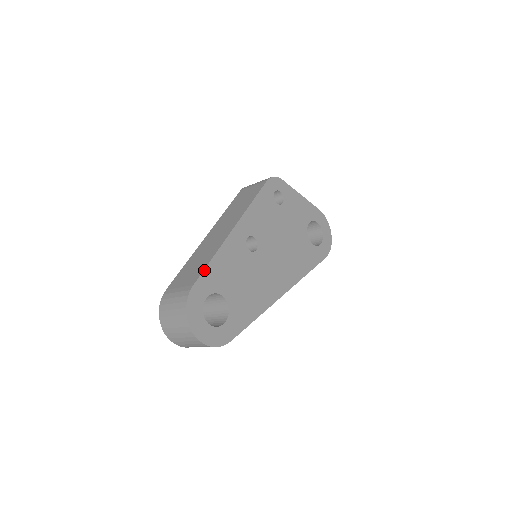
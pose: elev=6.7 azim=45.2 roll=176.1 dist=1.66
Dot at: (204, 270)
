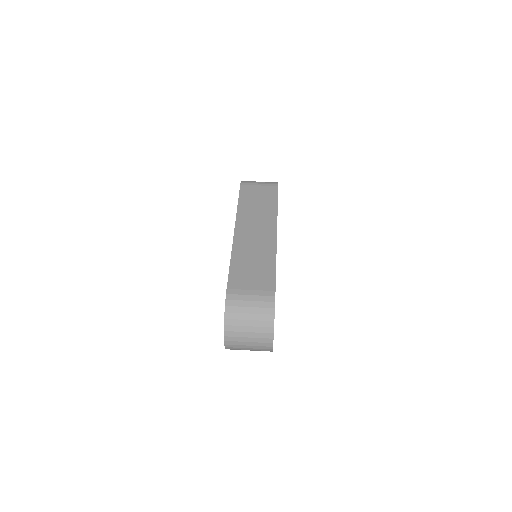
Dot at: occluded
